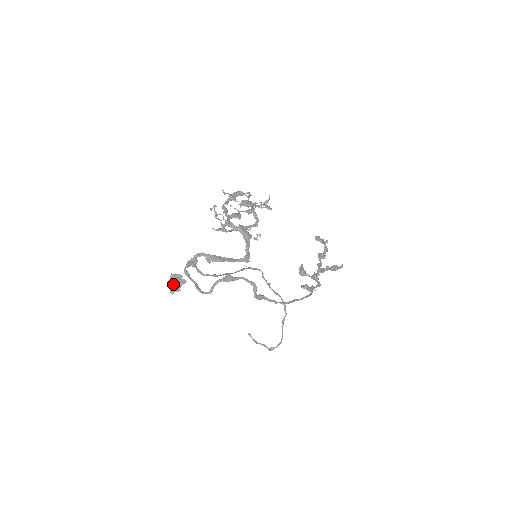
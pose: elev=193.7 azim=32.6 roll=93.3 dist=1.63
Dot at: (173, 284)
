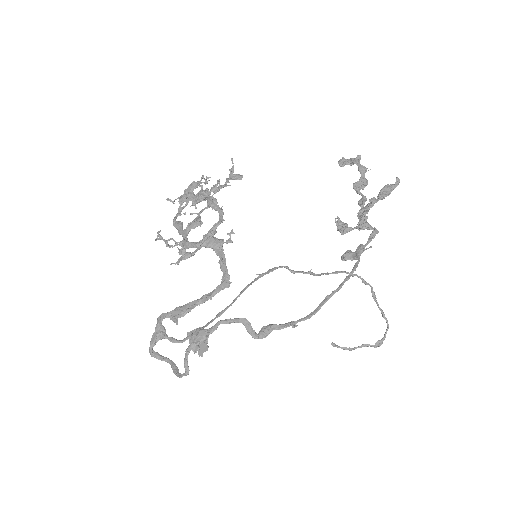
Dot at: occluded
